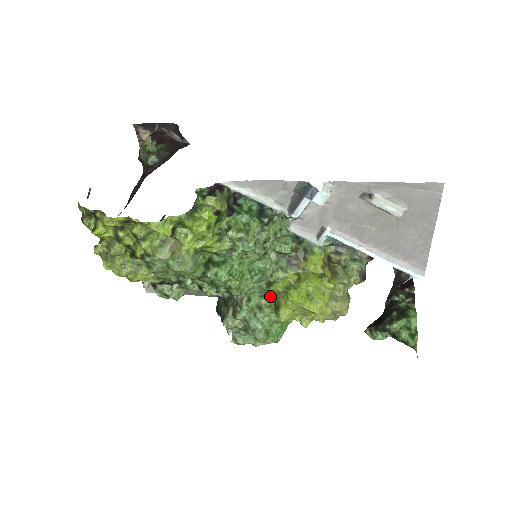
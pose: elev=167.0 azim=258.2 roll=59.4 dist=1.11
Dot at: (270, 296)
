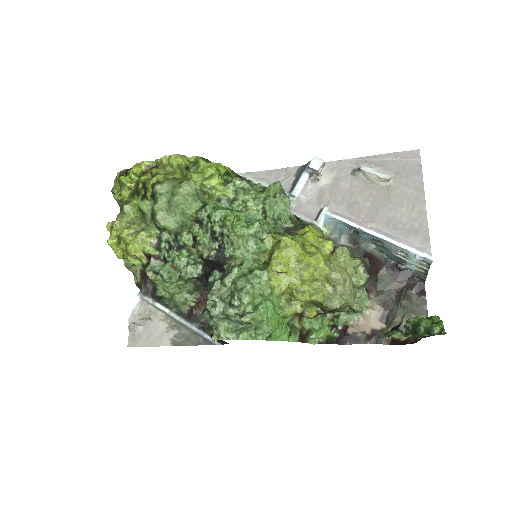
Dot at: (264, 258)
